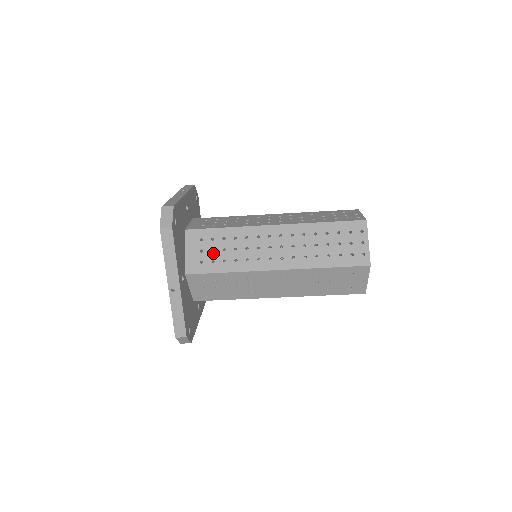
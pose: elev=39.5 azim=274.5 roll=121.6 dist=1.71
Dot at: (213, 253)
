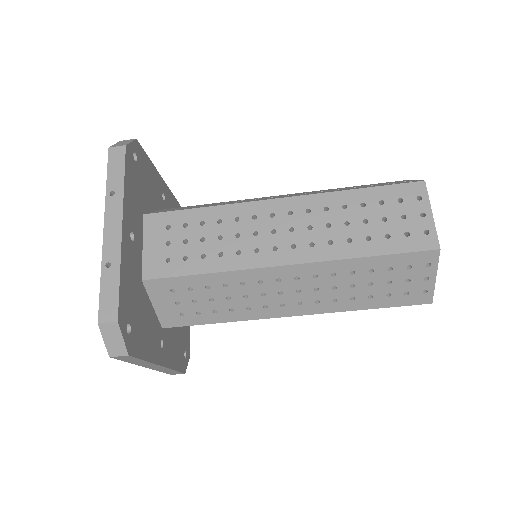
Dot at: (195, 304)
